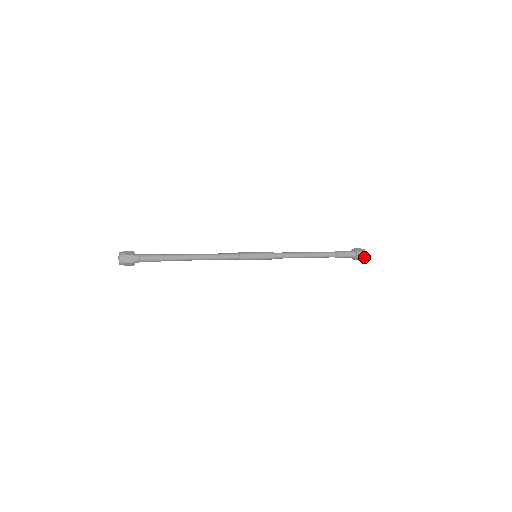
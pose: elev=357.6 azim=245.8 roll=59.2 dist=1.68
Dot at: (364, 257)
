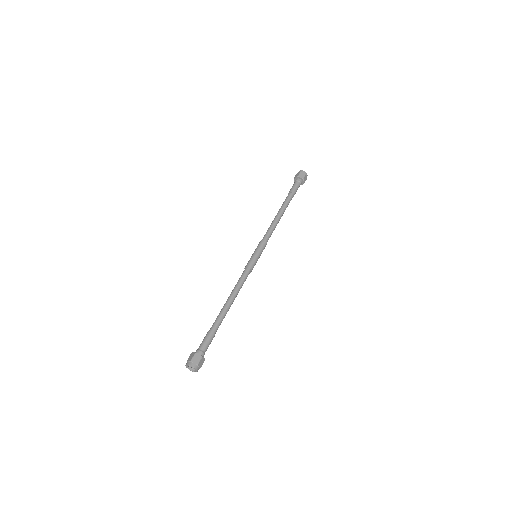
Dot at: occluded
